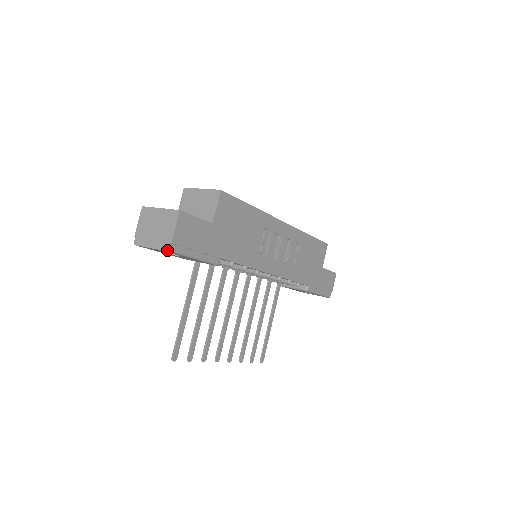
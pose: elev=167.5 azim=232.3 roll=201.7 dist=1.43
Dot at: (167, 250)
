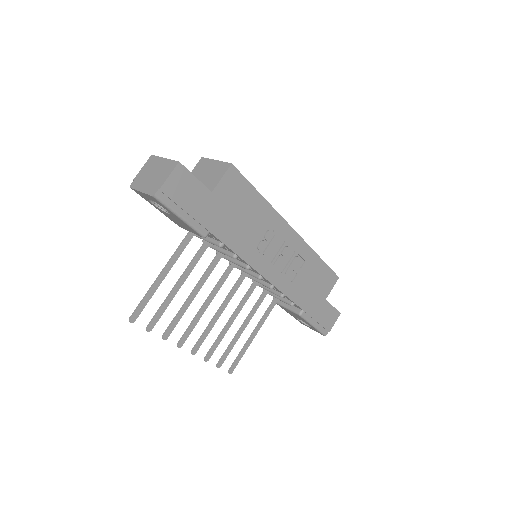
Dot at: (153, 195)
